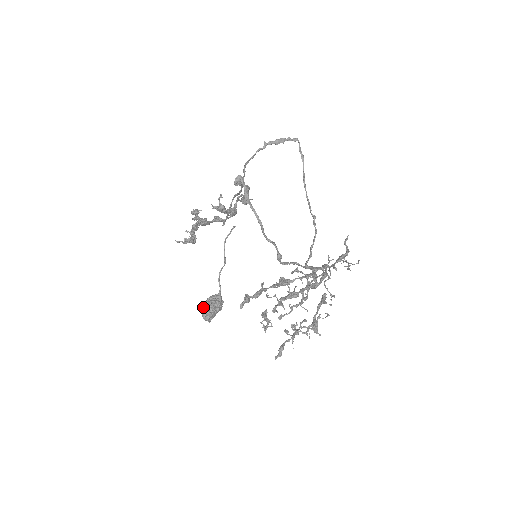
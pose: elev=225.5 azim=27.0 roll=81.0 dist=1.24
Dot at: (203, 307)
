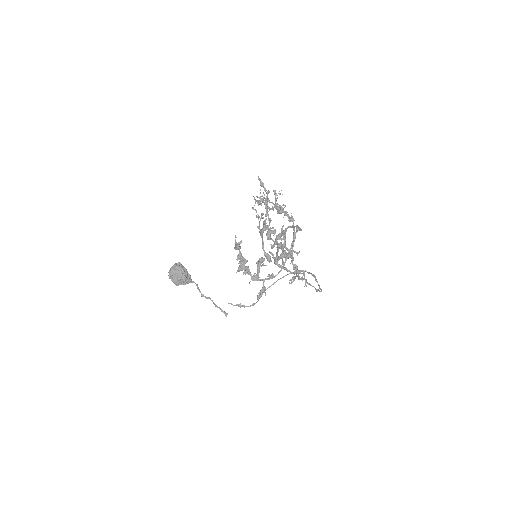
Dot at: occluded
